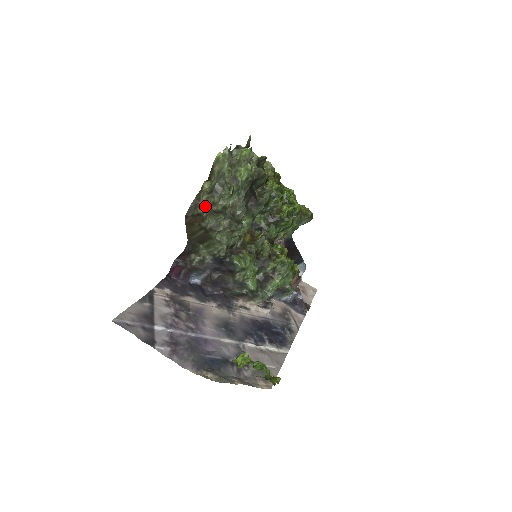
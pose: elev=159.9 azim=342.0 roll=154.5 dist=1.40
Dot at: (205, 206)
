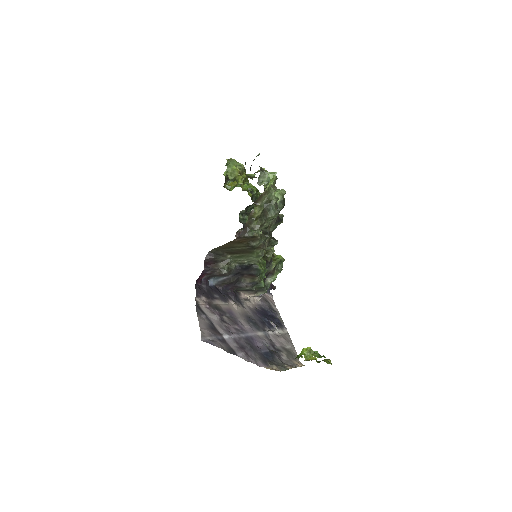
Dot at: (258, 229)
